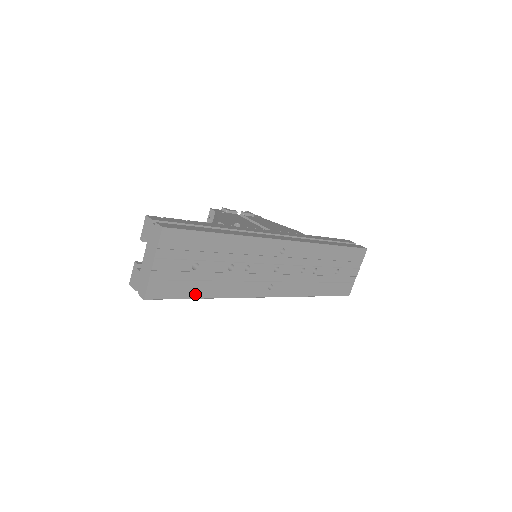
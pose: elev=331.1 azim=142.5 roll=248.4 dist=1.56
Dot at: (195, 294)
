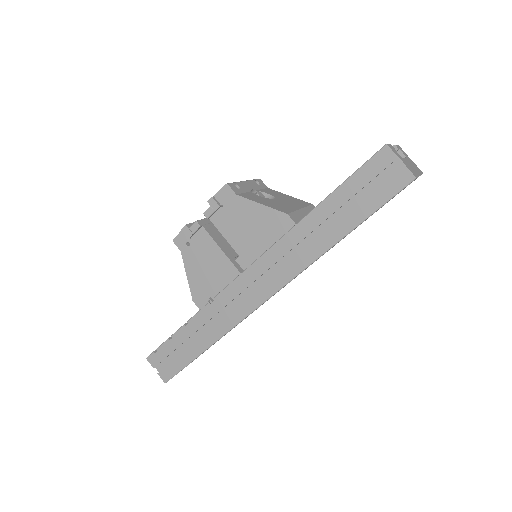
Dot at: occluded
